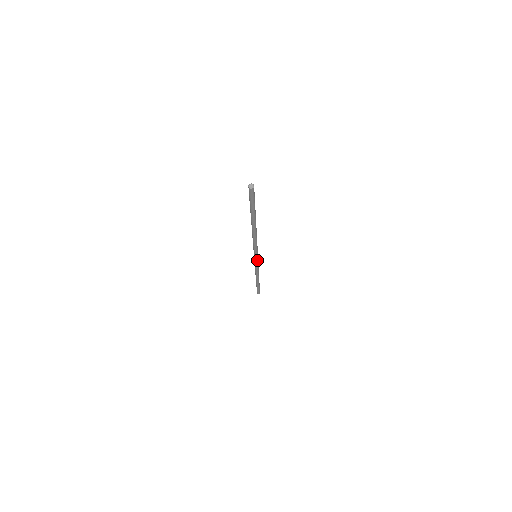
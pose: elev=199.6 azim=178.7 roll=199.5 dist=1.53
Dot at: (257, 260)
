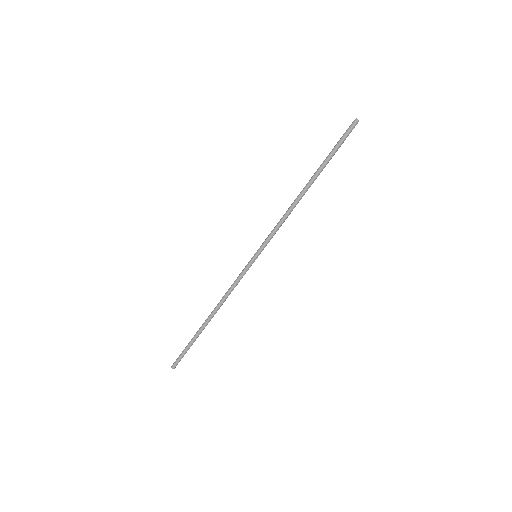
Dot at: (250, 264)
